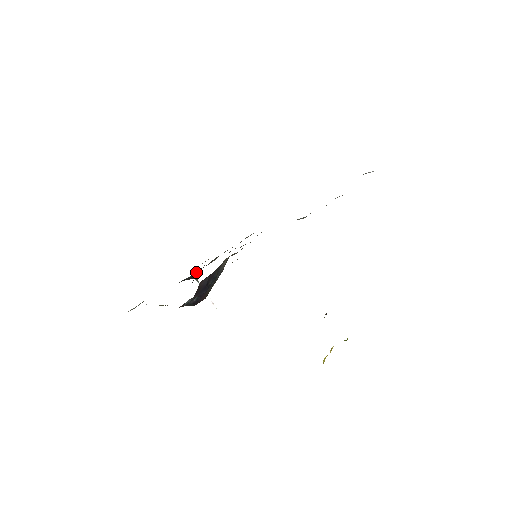
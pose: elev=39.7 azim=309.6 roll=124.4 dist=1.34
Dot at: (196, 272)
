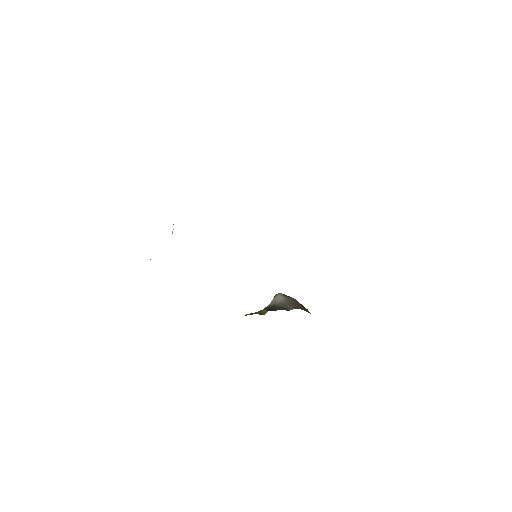
Dot at: occluded
